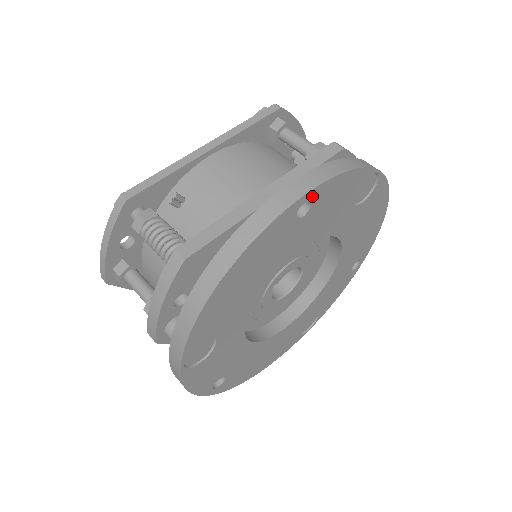
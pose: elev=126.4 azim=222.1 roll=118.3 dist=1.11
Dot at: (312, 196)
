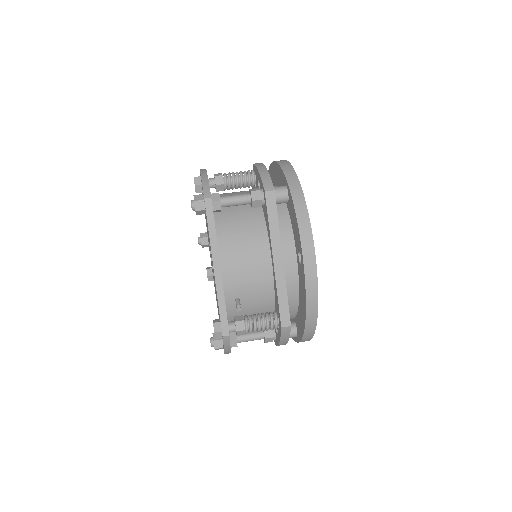
Dot at: (313, 250)
